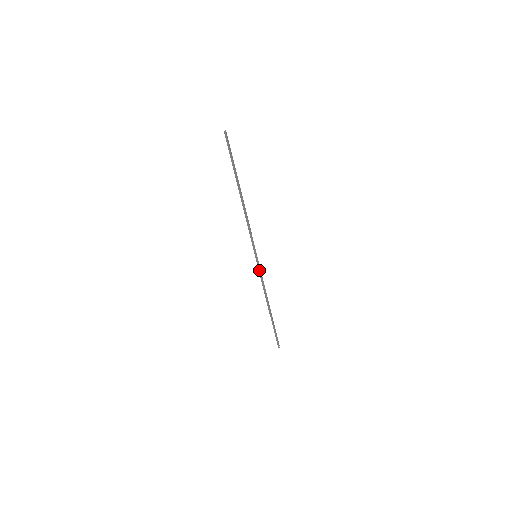
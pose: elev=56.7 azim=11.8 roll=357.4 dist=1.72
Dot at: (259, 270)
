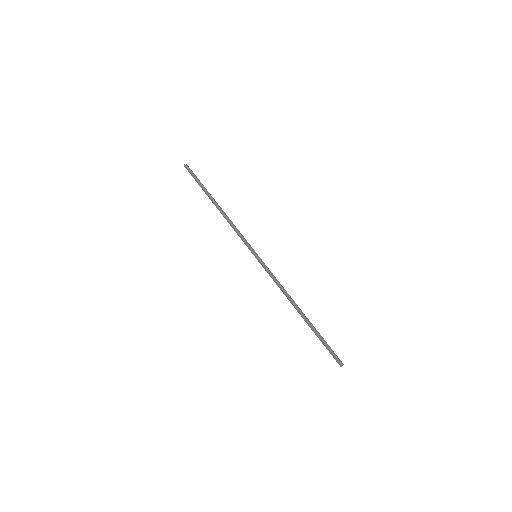
Dot at: (265, 269)
